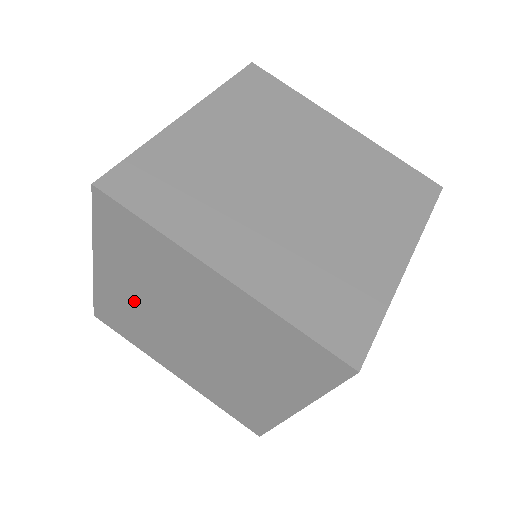
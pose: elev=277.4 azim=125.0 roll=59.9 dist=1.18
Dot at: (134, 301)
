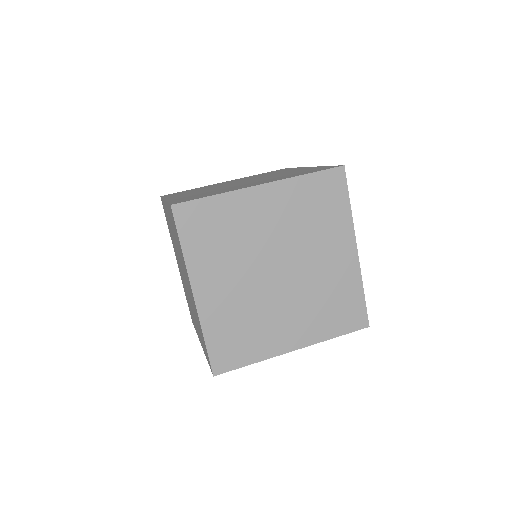
Dot at: (232, 294)
